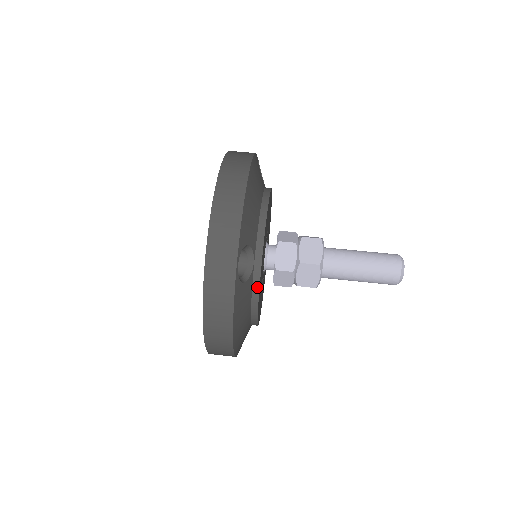
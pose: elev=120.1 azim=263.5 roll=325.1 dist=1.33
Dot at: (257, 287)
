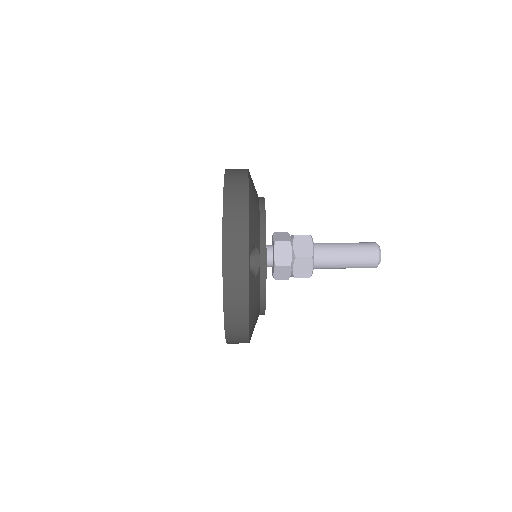
Dot at: (264, 280)
